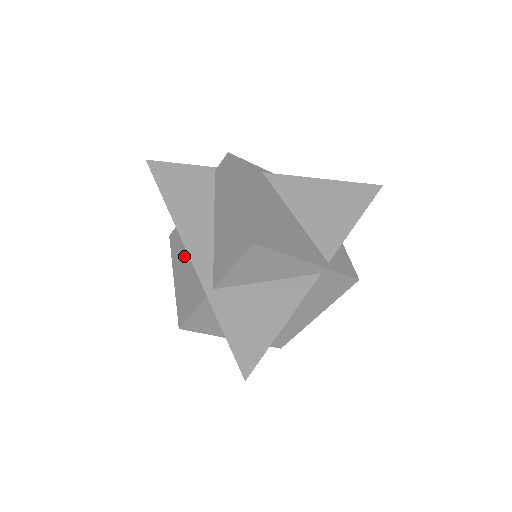
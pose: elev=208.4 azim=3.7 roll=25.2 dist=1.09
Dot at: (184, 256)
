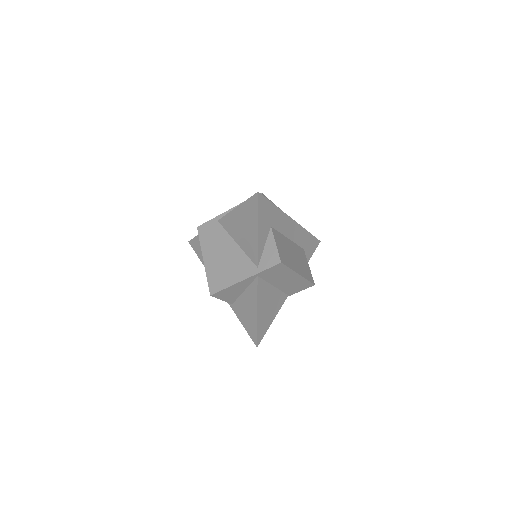
Dot at: occluded
